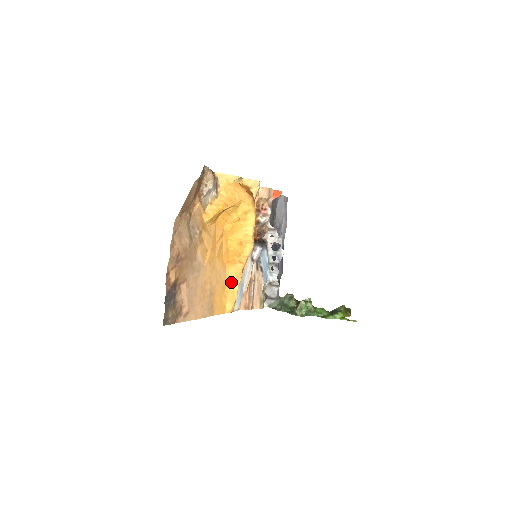
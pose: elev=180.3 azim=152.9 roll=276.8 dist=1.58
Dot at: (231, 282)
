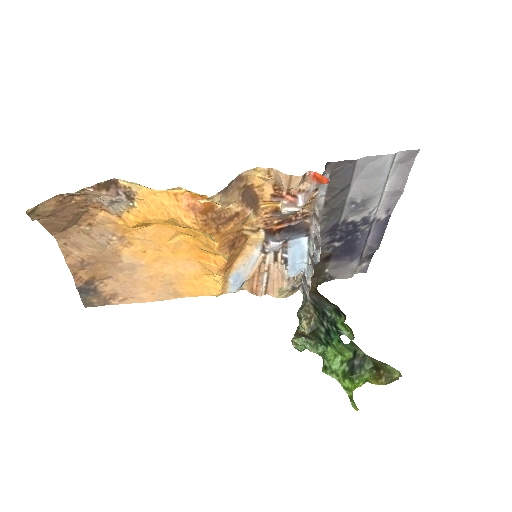
Dot at: (211, 273)
